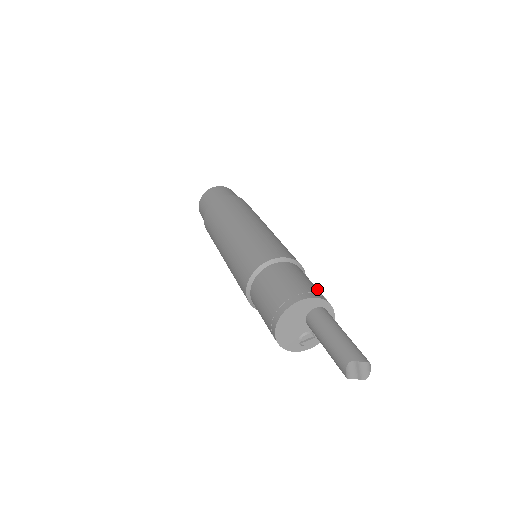
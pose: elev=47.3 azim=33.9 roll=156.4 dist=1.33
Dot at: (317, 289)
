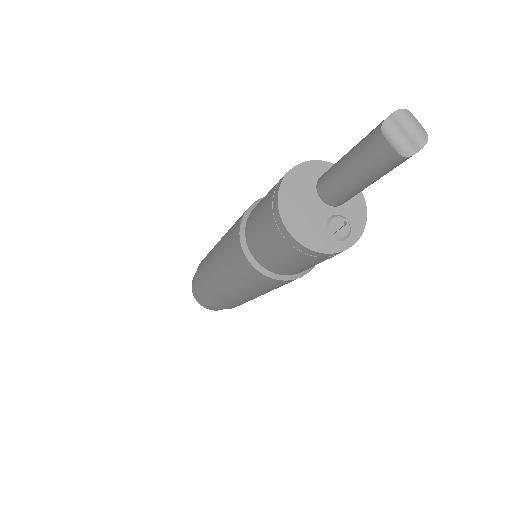
Dot at: occluded
